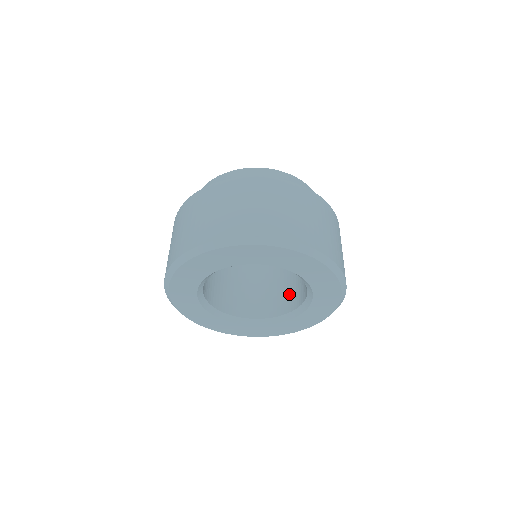
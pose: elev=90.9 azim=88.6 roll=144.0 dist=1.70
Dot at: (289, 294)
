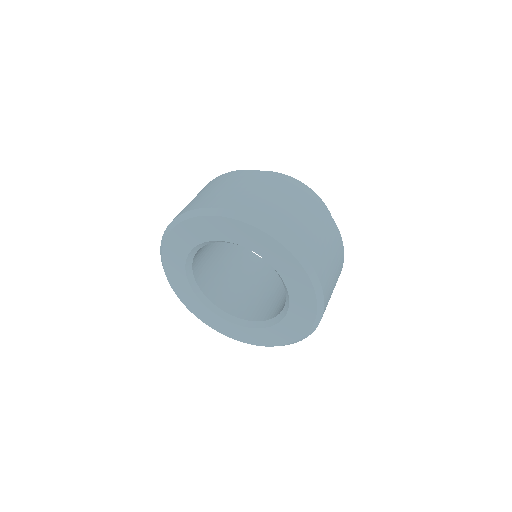
Dot at: (279, 304)
